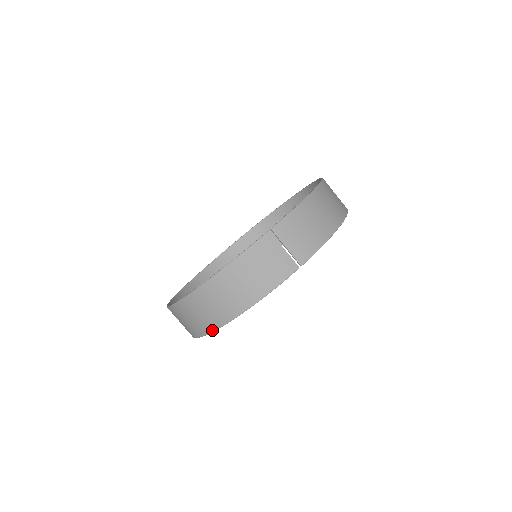
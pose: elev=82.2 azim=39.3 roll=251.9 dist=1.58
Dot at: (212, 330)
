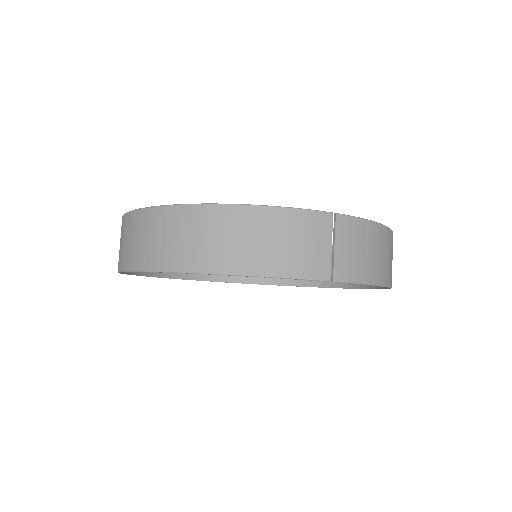
Dot at: (164, 269)
